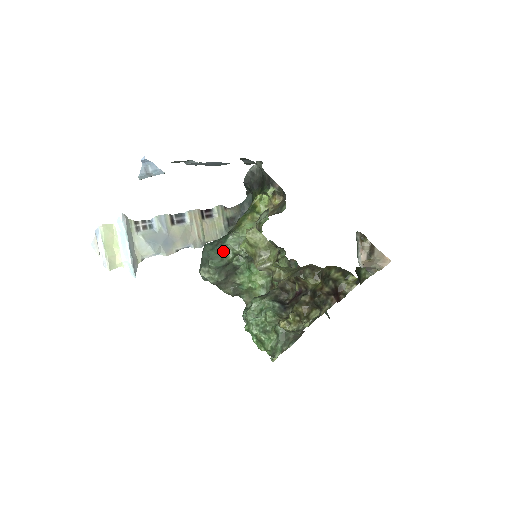
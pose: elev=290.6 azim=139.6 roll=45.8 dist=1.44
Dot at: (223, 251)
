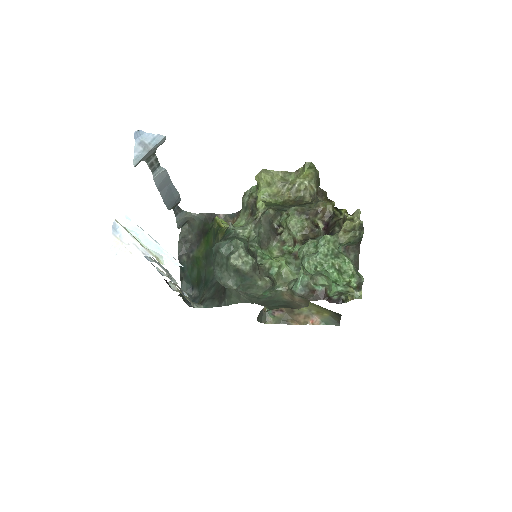
Dot at: occluded
